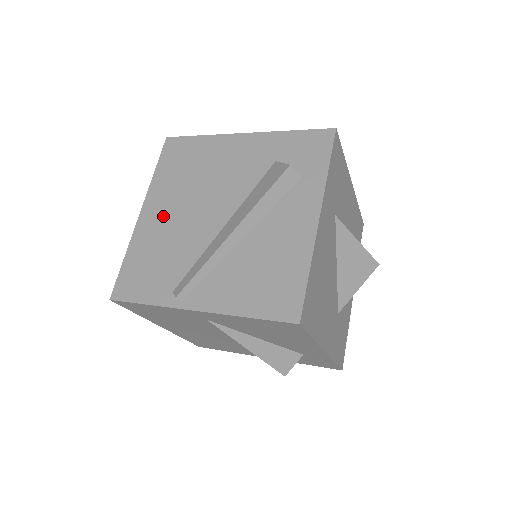
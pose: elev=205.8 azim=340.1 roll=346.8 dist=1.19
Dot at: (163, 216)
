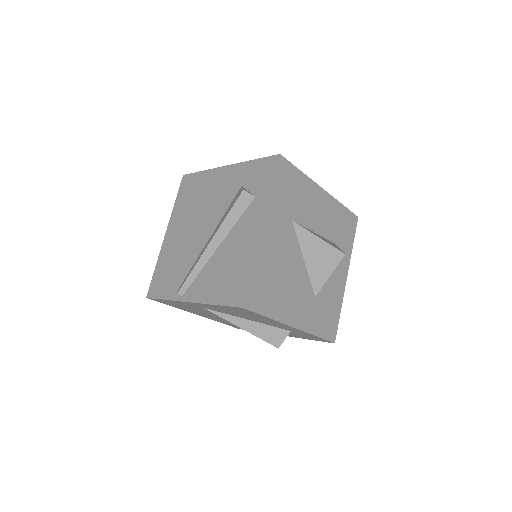
Dot at: (177, 235)
